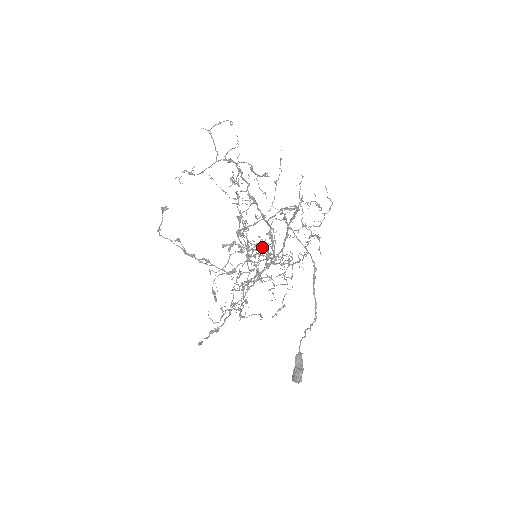
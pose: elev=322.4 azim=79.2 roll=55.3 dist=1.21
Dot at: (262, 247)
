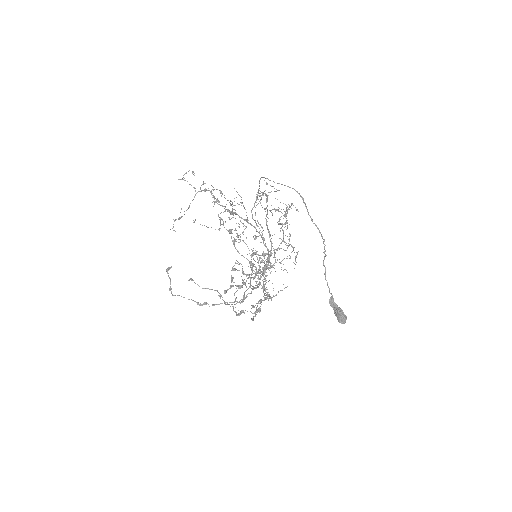
Dot at: (255, 274)
